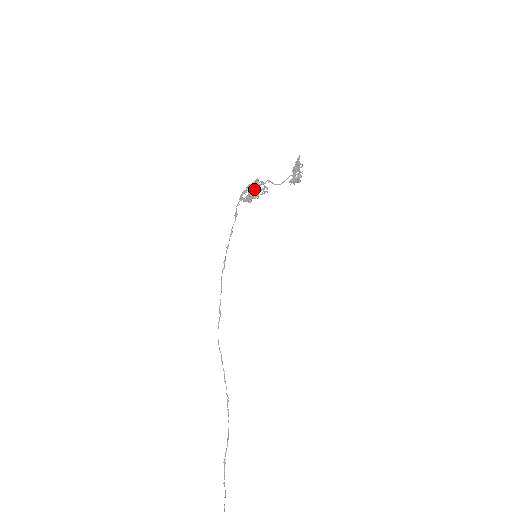
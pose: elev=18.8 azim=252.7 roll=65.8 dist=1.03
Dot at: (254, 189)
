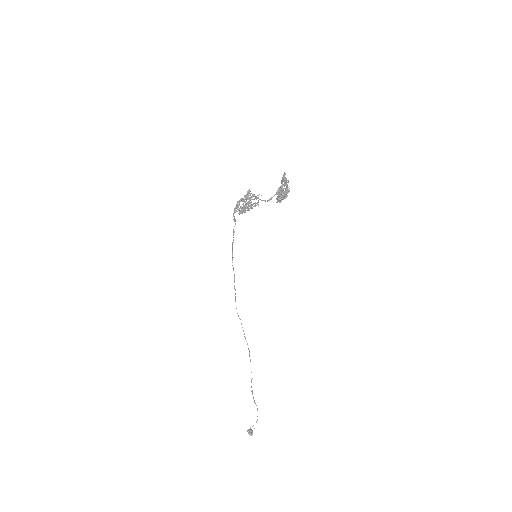
Dot at: (245, 205)
